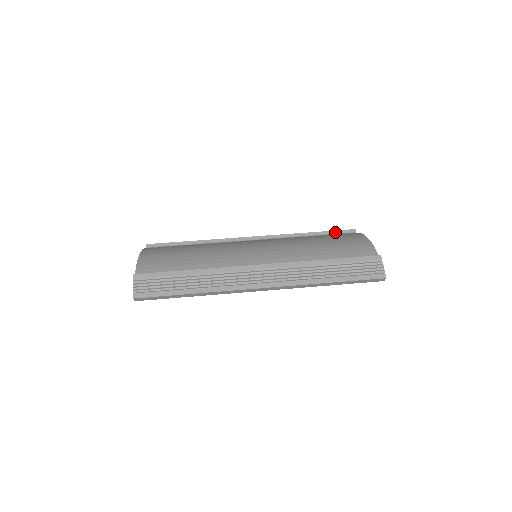
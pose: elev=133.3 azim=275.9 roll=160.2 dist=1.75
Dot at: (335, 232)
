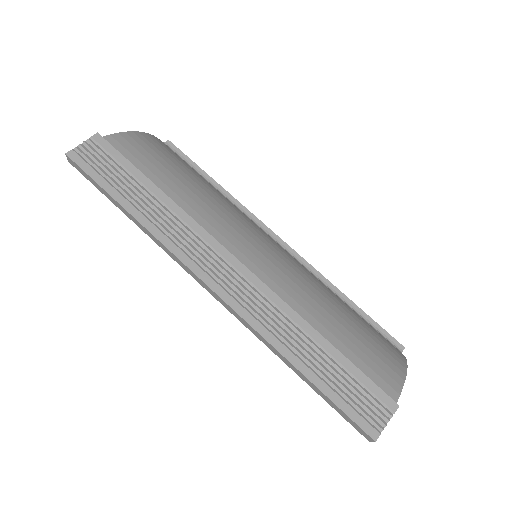
Dot at: (377, 326)
